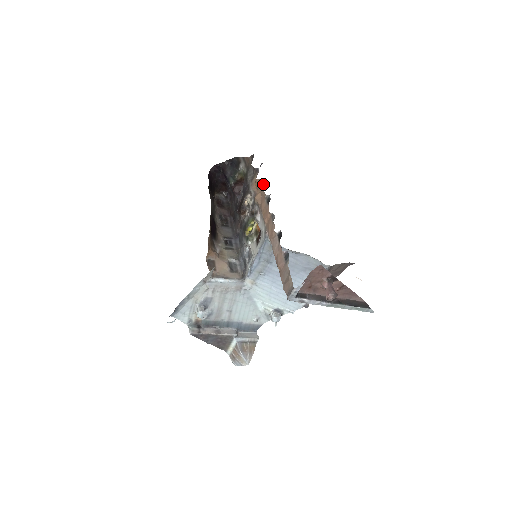
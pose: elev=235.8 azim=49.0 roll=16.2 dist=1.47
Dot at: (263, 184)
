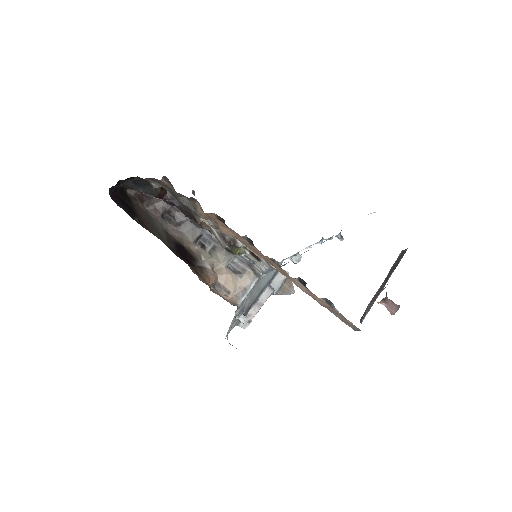
Dot at: (223, 221)
